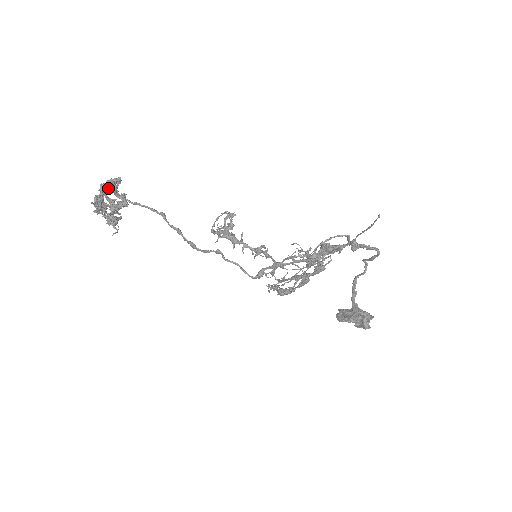
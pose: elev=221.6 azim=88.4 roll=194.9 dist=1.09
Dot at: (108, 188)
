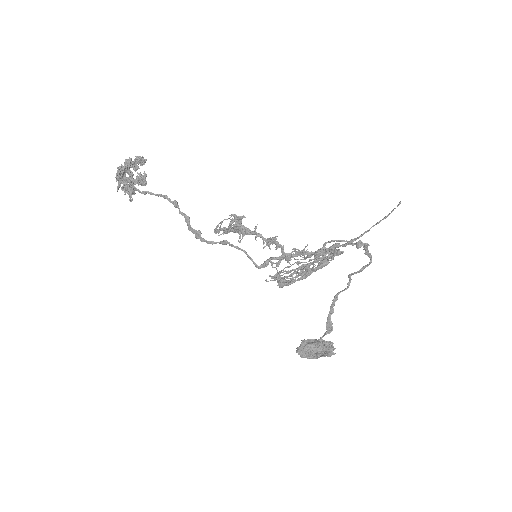
Dot at: (132, 165)
